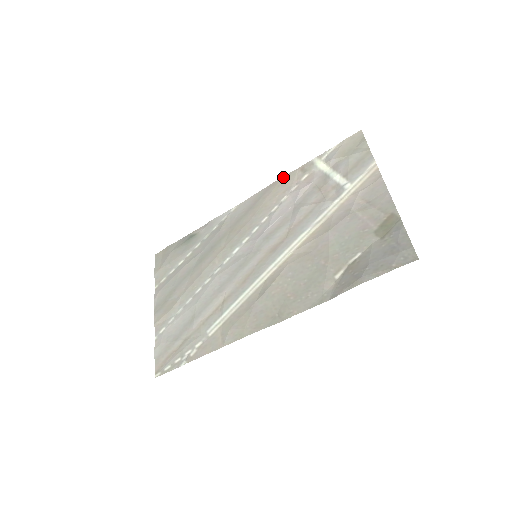
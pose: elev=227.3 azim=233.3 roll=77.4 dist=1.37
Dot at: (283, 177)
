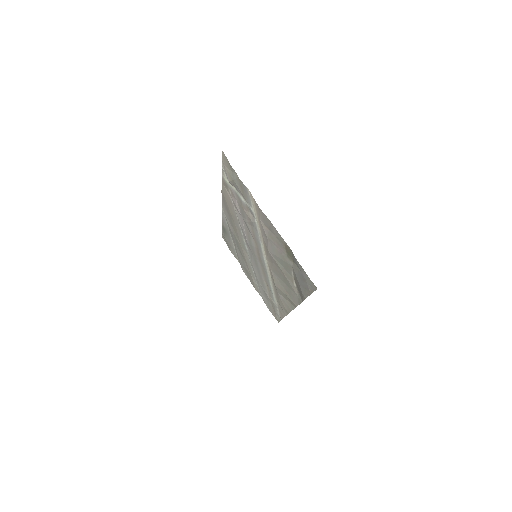
Dot at: (222, 189)
